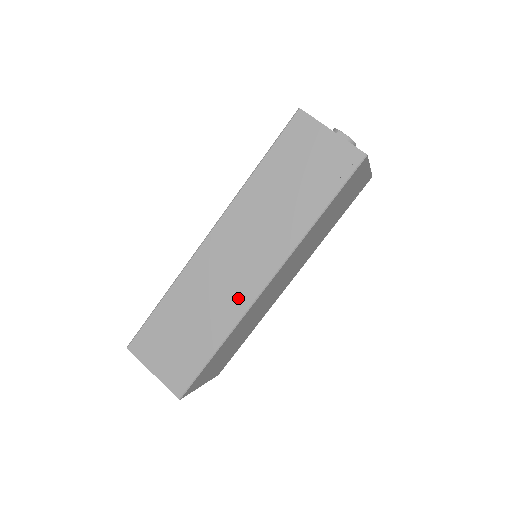
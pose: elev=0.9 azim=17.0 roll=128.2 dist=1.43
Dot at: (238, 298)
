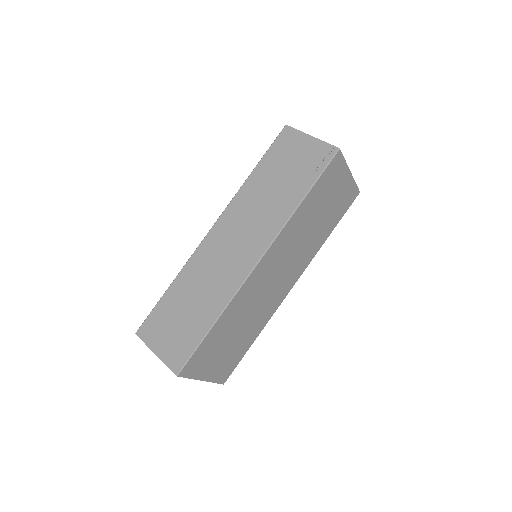
Dot at: (233, 276)
